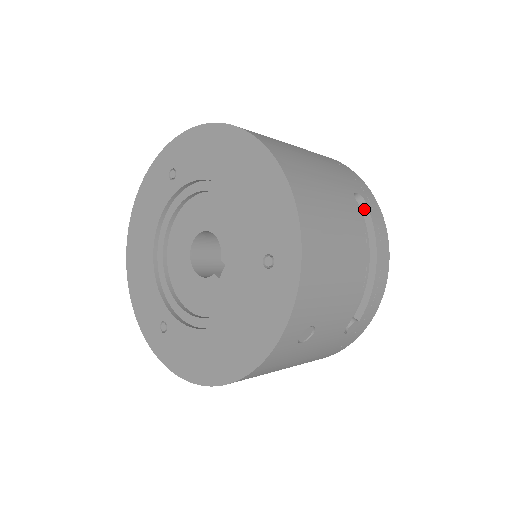
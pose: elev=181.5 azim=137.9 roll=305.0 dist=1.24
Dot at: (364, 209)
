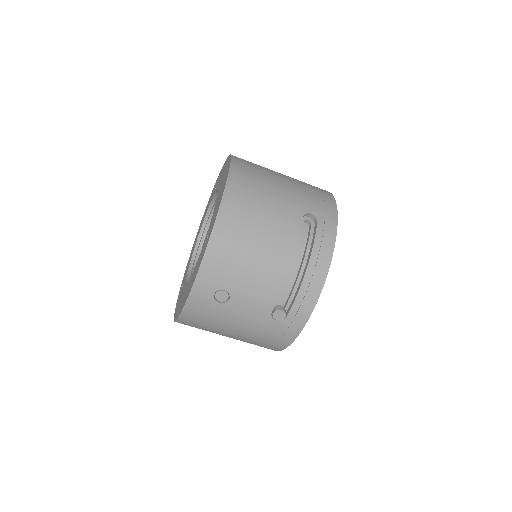
Dot at: (315, 228)
